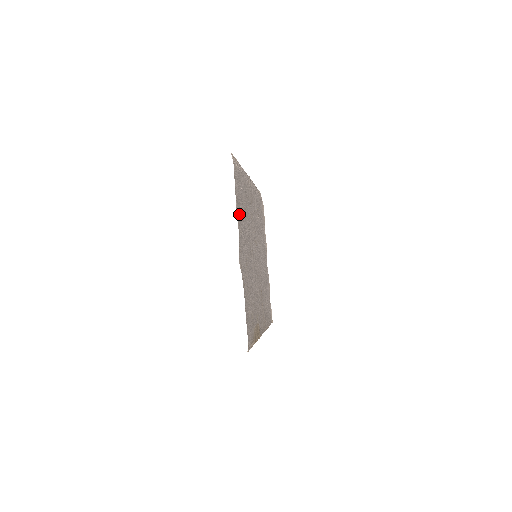
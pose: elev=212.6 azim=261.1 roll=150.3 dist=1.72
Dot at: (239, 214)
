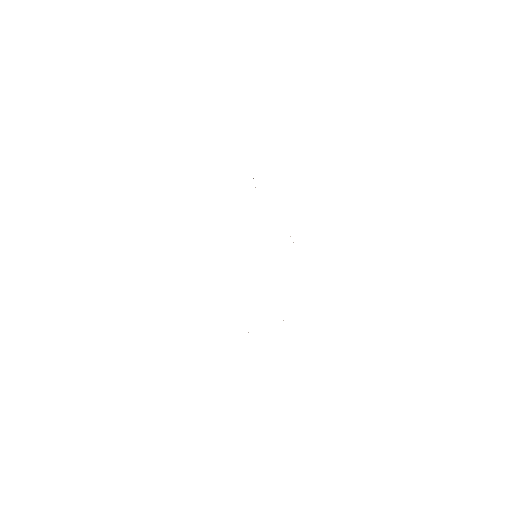
Dot at: occluded
